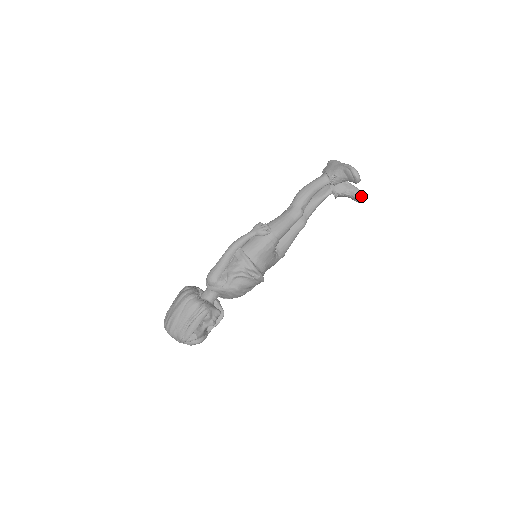
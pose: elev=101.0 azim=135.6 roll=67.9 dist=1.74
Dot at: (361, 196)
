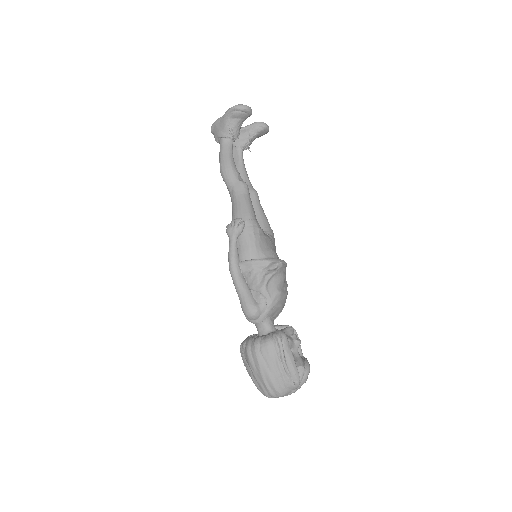
Dot at: (264, 124)
